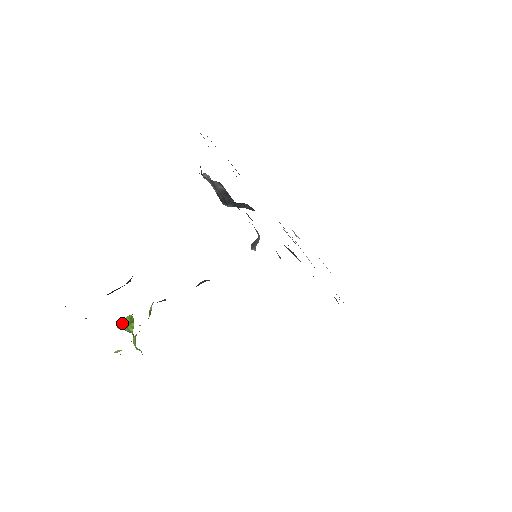
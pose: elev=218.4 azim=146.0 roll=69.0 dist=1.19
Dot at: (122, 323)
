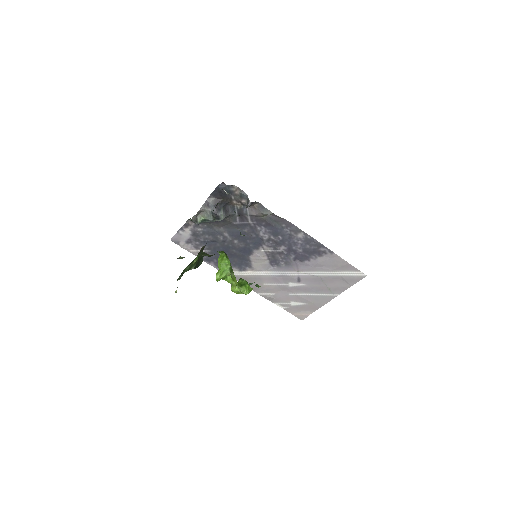
Dot at: (218, 271)
